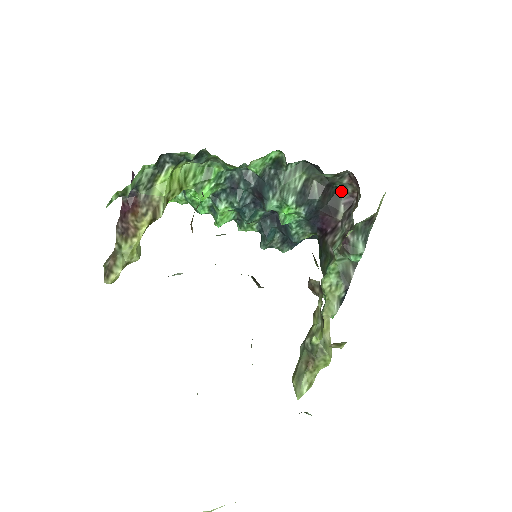
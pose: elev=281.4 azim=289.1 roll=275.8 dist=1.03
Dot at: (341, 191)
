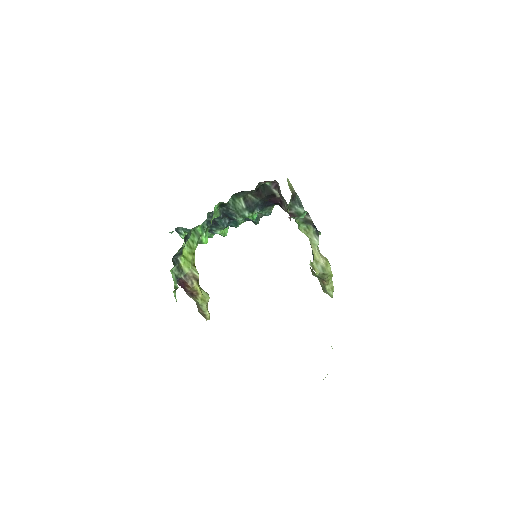
Dot at: (266, 184)
